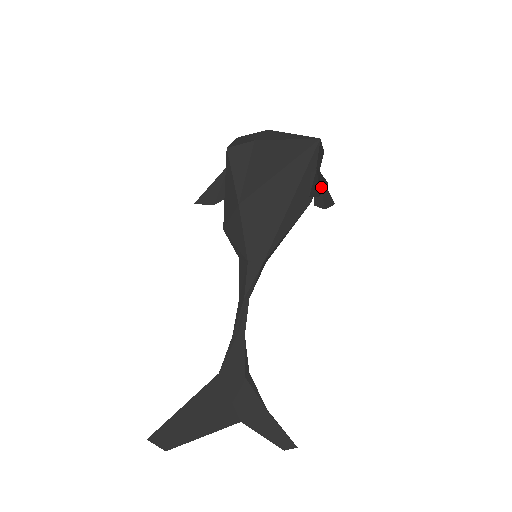
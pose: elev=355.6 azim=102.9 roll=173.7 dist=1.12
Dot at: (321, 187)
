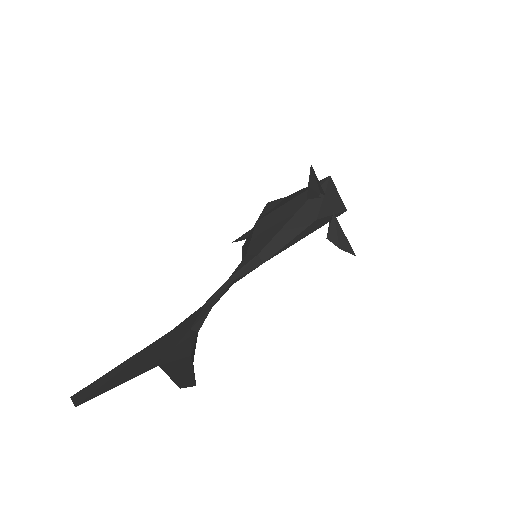
Dot at: (312, 181)
